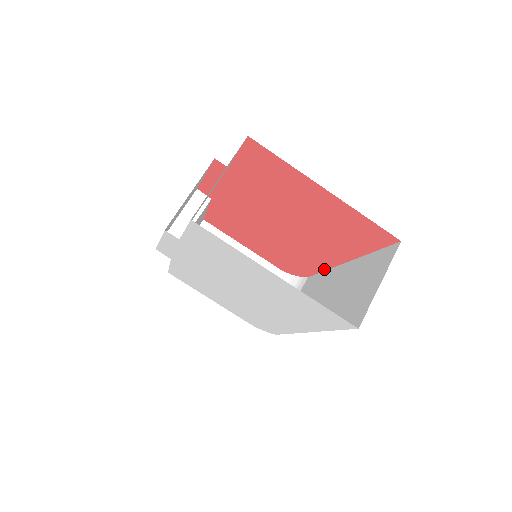
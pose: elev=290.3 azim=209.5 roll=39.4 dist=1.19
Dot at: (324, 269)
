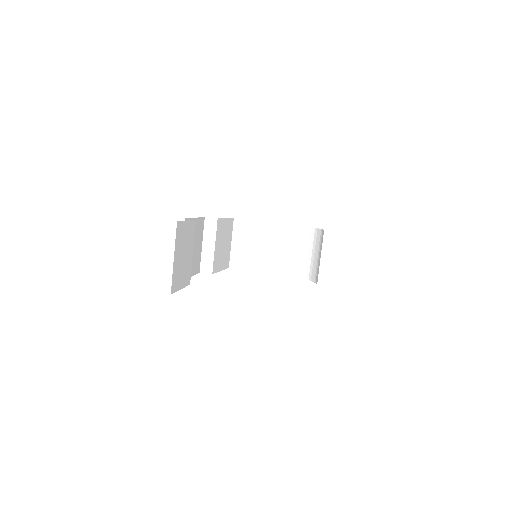
Dot at: occluded
